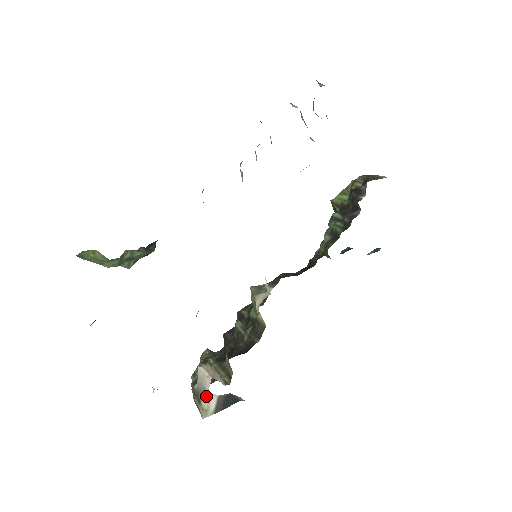
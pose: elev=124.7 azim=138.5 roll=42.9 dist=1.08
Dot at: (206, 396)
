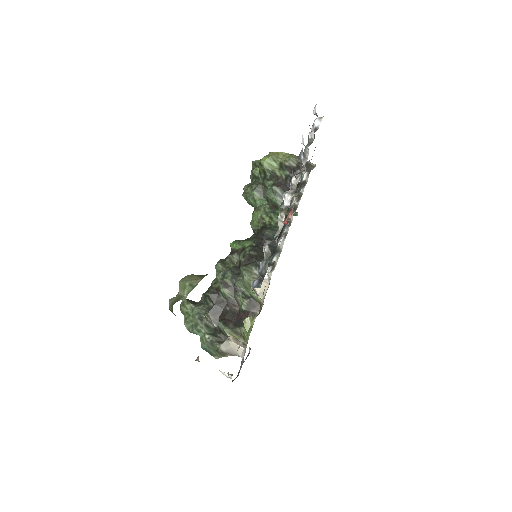
Dot at: (234, 355)
